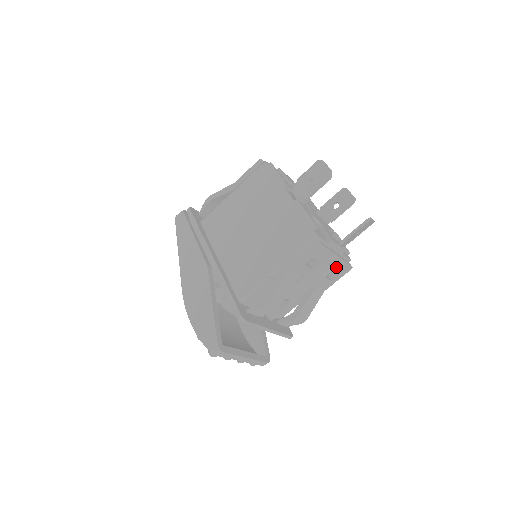
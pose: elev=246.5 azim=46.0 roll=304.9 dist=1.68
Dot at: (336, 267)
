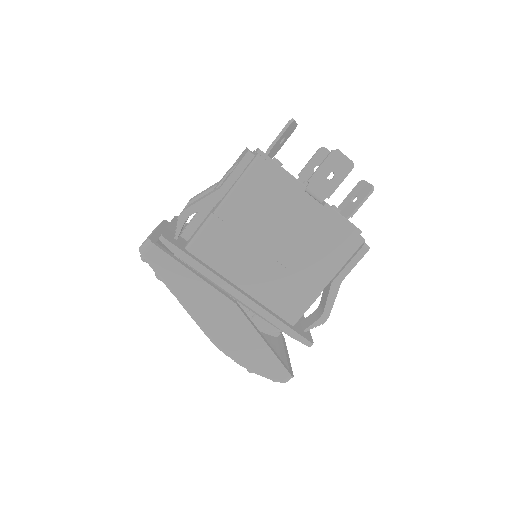
Dot at: occluded
